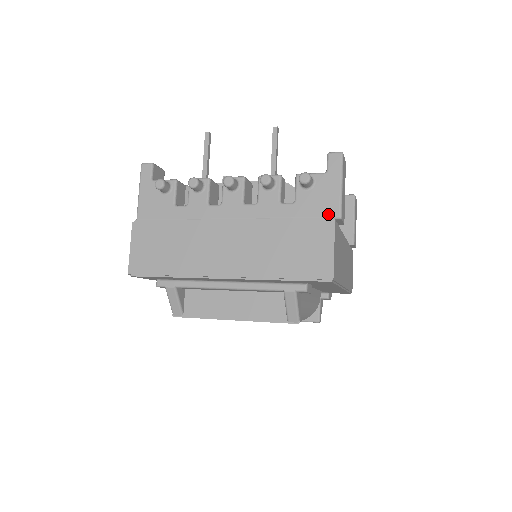
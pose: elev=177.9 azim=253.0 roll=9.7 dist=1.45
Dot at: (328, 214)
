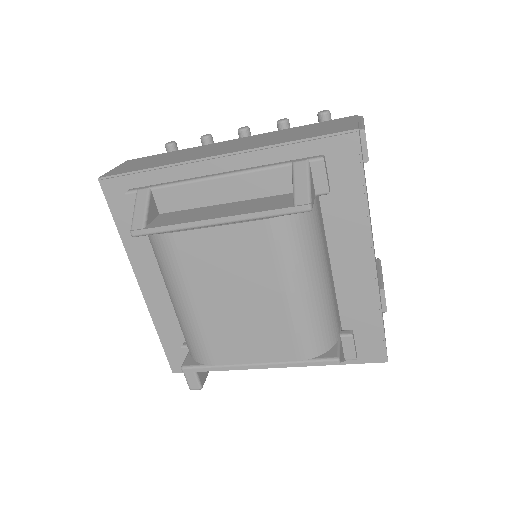
Dot at: occluded
